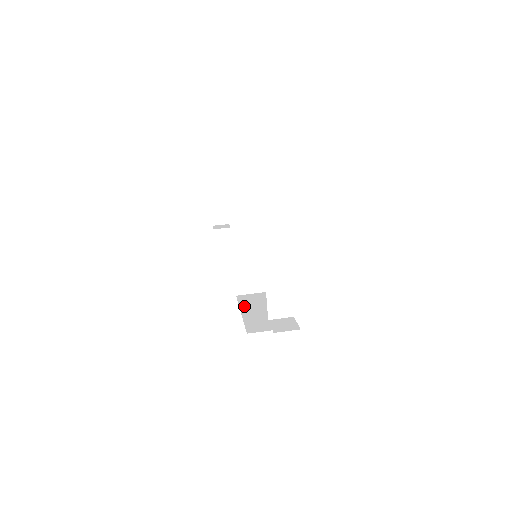
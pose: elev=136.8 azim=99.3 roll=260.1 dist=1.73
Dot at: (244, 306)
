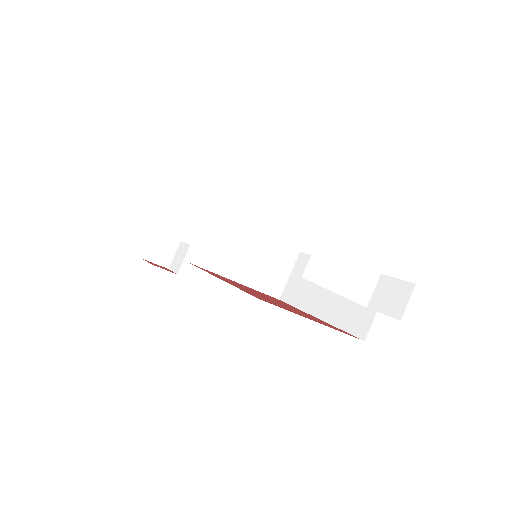
Dot at: (306, 306)
